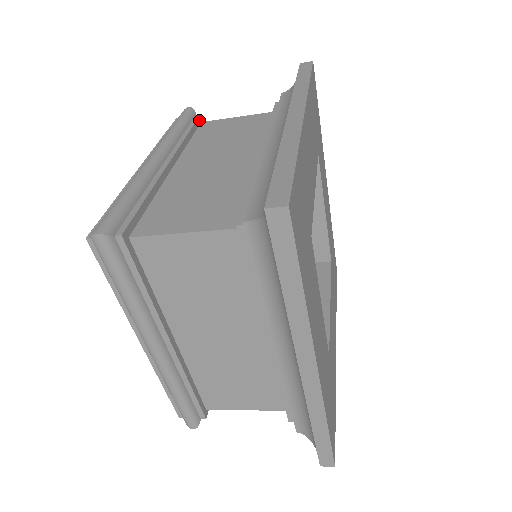
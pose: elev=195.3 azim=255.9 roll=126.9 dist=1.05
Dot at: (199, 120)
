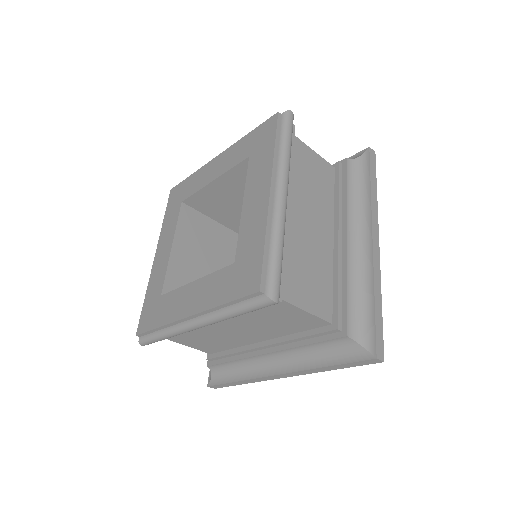
Dot at: (293, 133)
